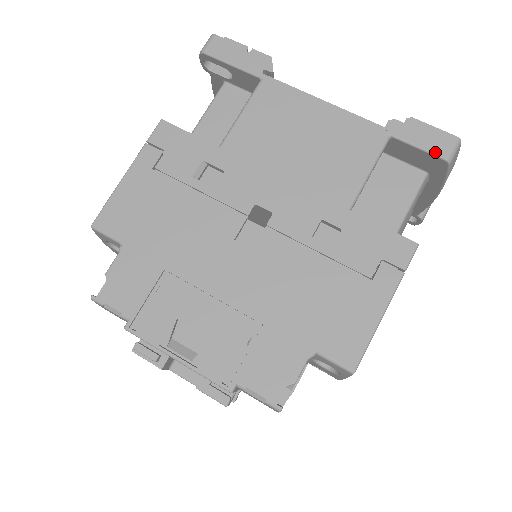
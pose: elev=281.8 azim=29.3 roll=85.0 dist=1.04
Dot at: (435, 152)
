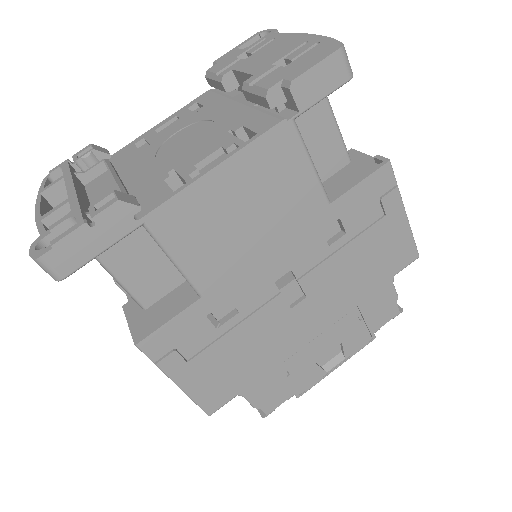
Dot at: (338, 85)
